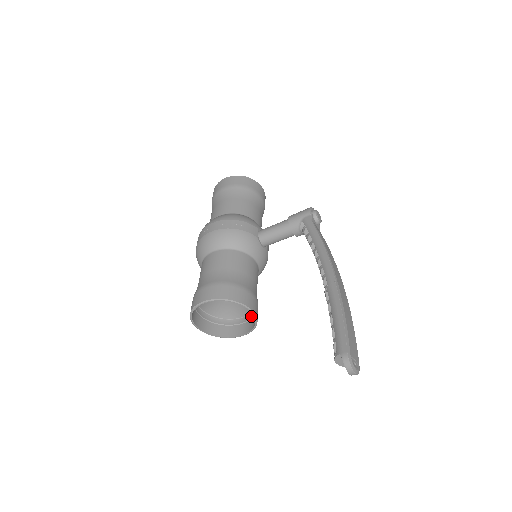
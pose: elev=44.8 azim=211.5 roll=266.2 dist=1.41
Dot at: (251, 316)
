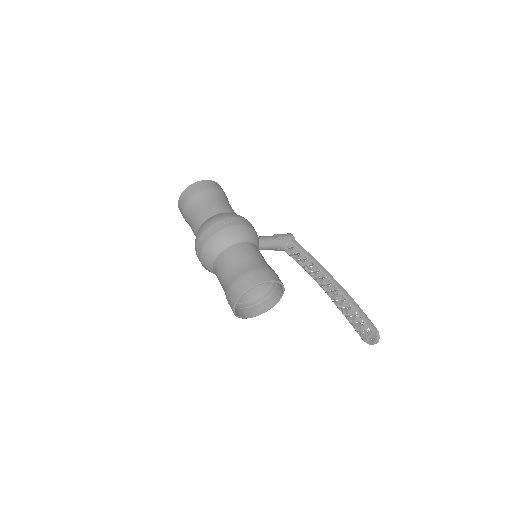
Dot at: (255, 303)
